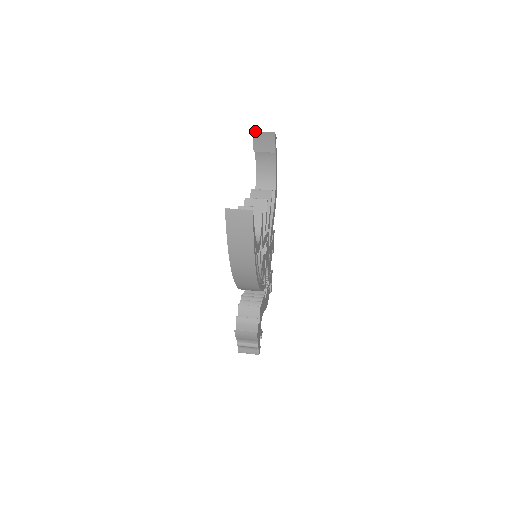
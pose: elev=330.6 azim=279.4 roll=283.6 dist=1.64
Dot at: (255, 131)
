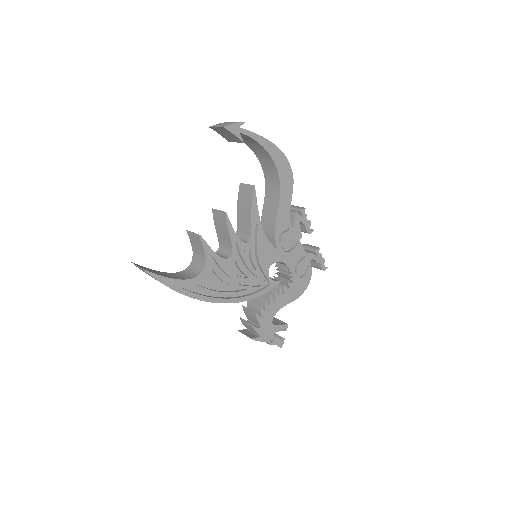
Dot at: (210, 127)
